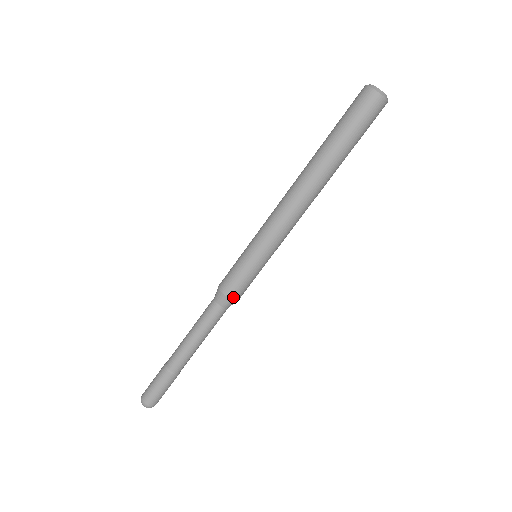
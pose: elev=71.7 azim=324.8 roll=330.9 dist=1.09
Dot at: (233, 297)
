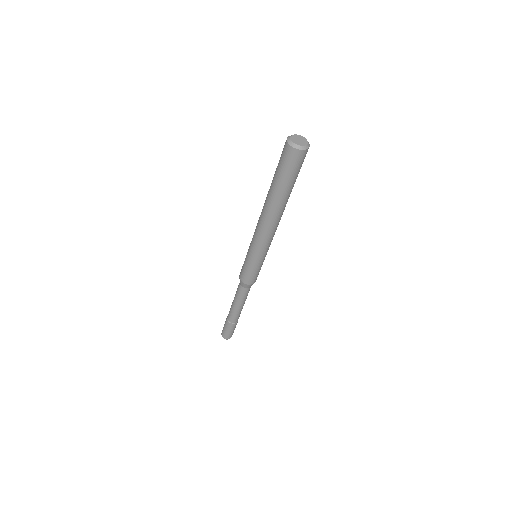
Dot at: (255, 281)
